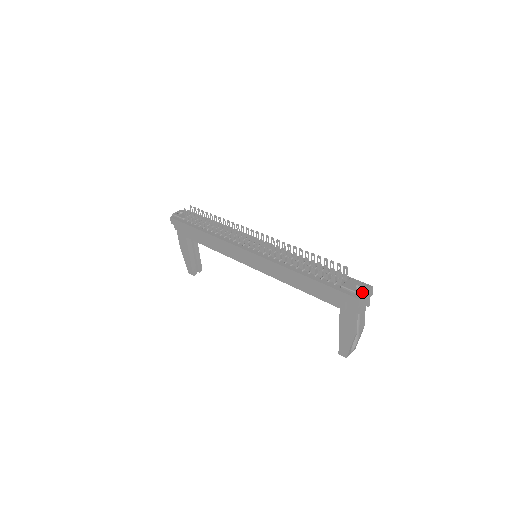
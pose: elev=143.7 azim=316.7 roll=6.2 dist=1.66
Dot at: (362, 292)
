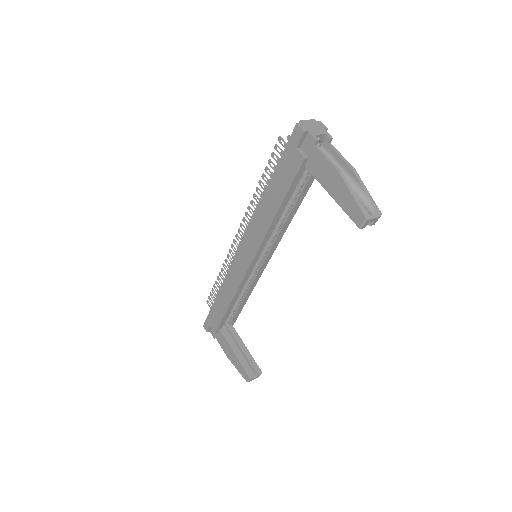
Dot at: (301, 122)
